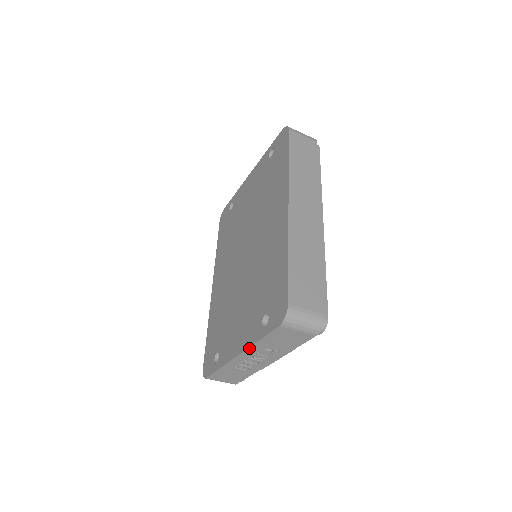
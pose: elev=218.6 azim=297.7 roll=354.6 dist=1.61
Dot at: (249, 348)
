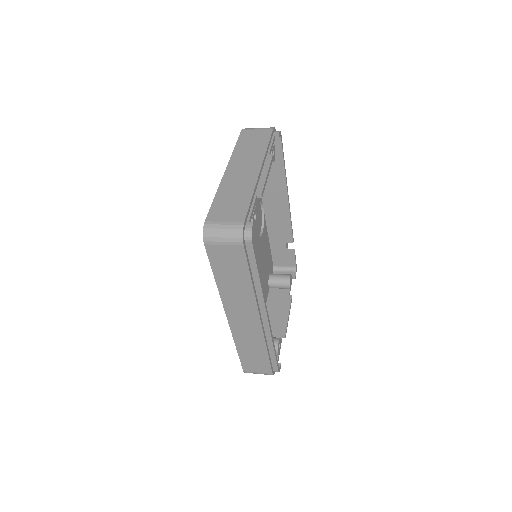
Dot at: occluded
